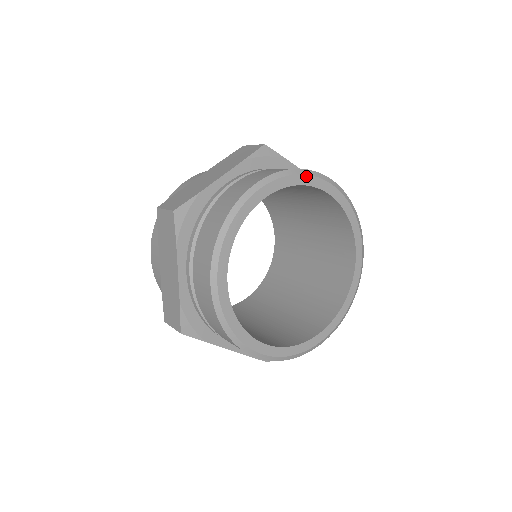
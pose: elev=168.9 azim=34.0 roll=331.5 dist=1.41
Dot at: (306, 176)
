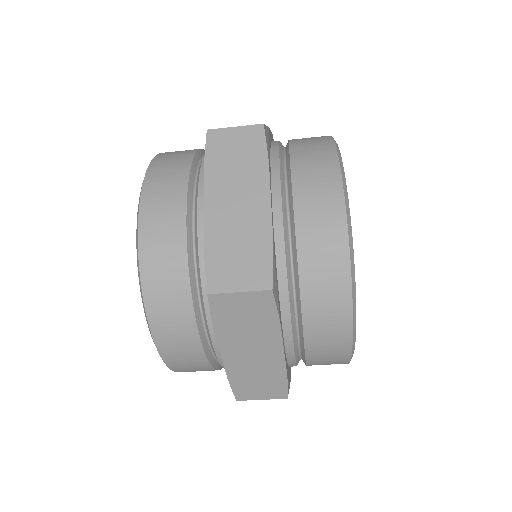
Dot at: occluded
